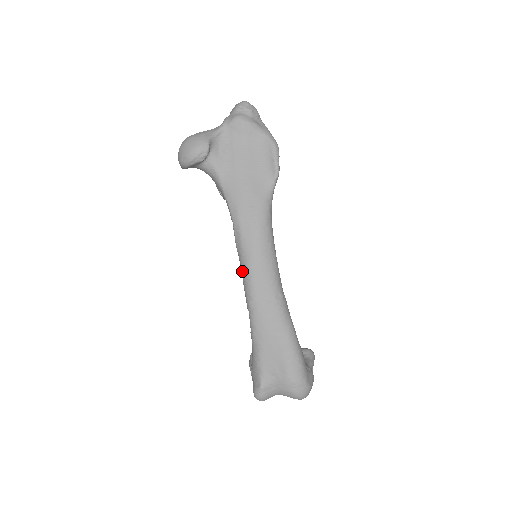
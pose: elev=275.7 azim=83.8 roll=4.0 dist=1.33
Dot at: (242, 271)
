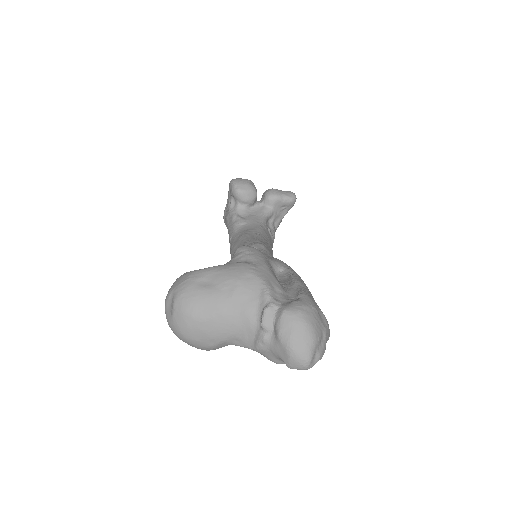
Dot at: occluded
